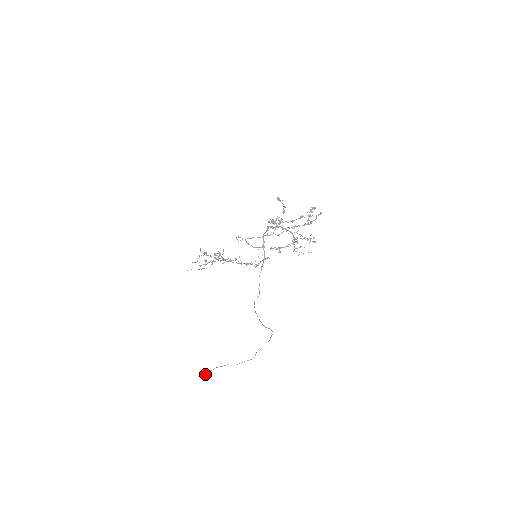
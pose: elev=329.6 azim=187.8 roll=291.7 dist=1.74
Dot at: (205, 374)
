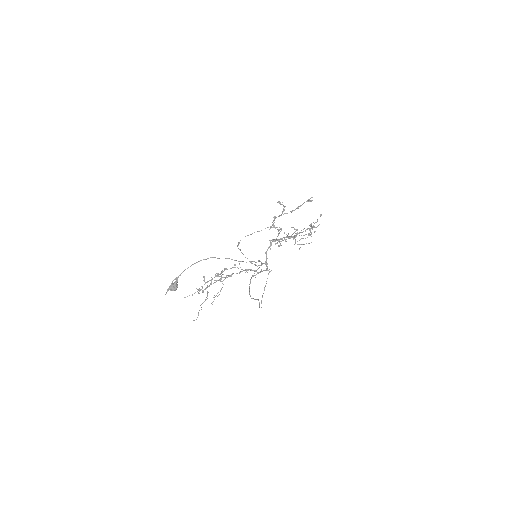
Dot at: (172, 281)
